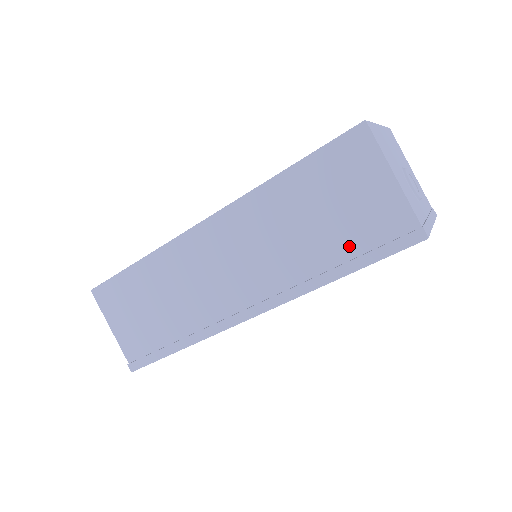
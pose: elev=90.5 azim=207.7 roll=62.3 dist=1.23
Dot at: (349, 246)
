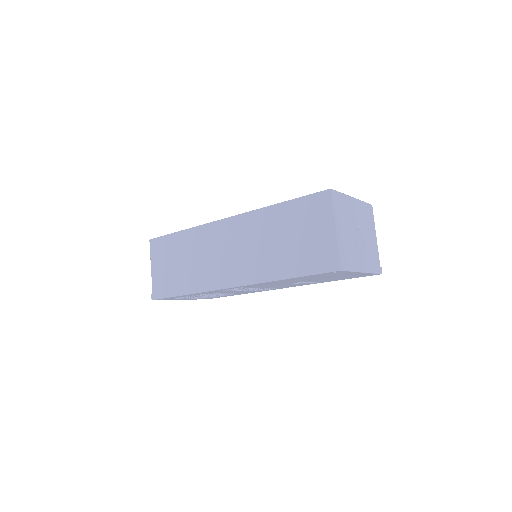
Dot at: (298, 261)
